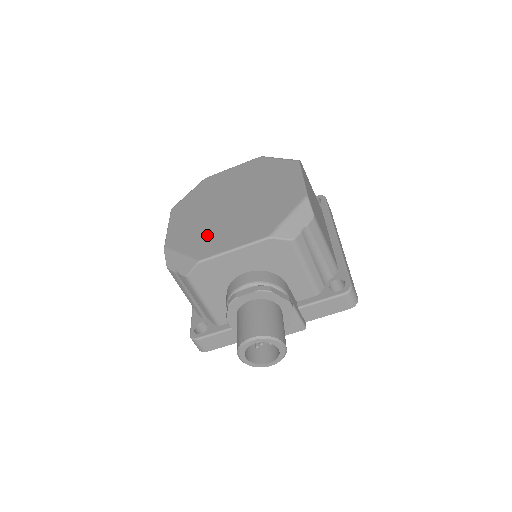
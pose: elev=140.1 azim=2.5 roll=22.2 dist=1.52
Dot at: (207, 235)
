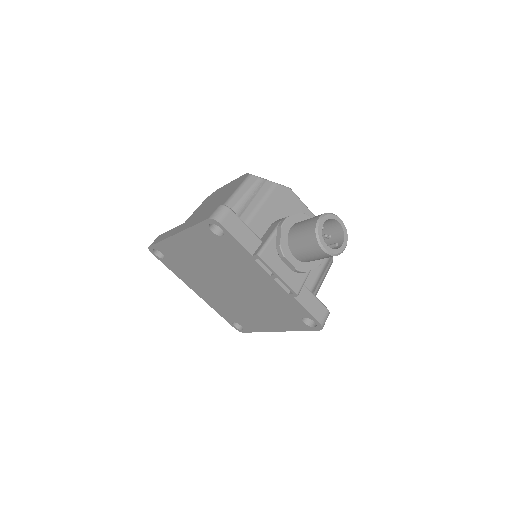
Dot at: occluded
